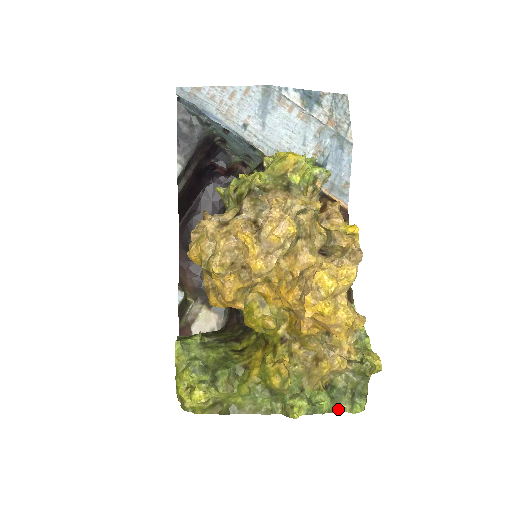
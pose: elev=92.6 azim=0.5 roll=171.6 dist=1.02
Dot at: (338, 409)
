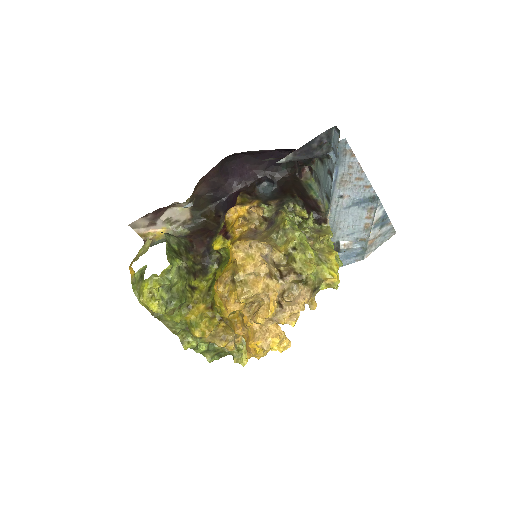
Dot at: (204, 354)
